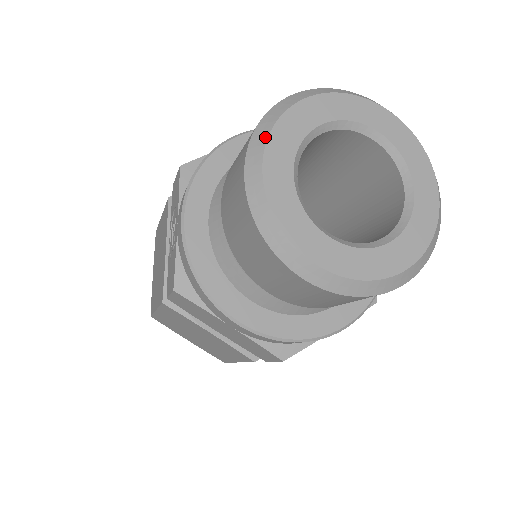
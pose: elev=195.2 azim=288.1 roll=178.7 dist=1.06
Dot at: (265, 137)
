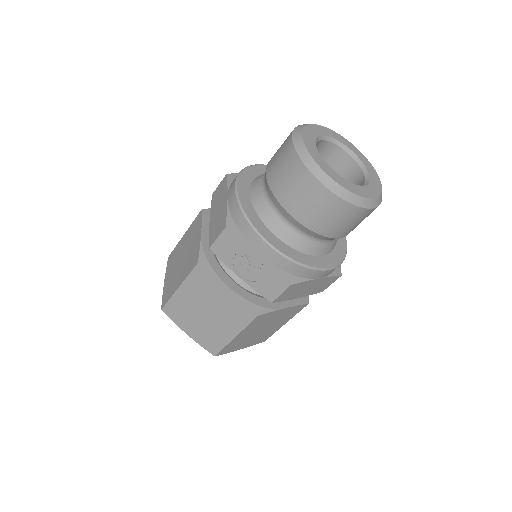
Dot at: (316, 164)
